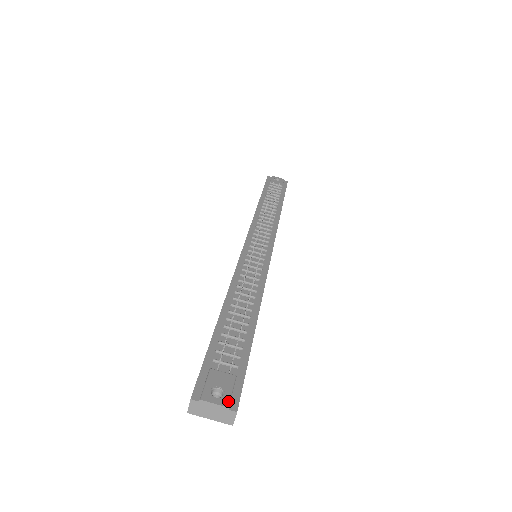
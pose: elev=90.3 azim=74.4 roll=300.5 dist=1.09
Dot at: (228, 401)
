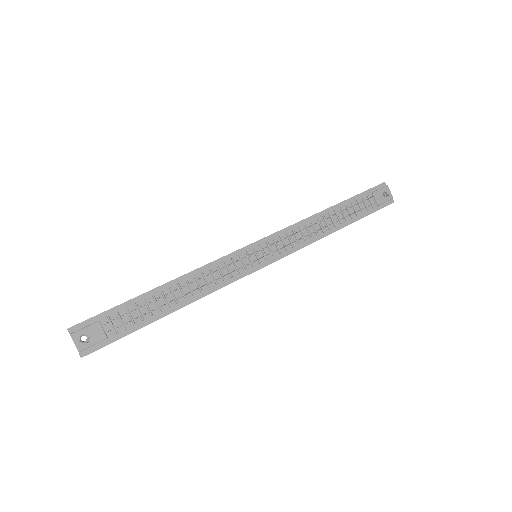
Dot at: (83, 349)
